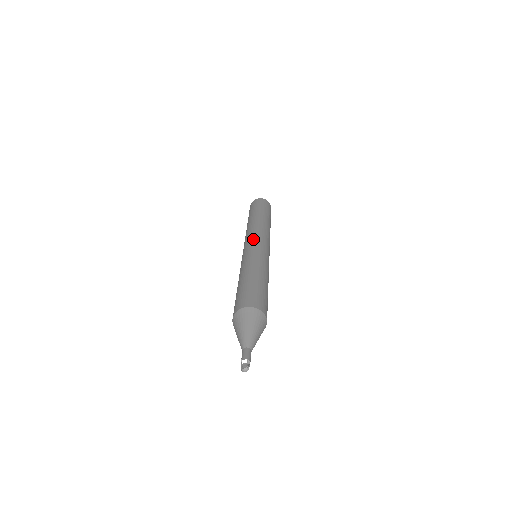
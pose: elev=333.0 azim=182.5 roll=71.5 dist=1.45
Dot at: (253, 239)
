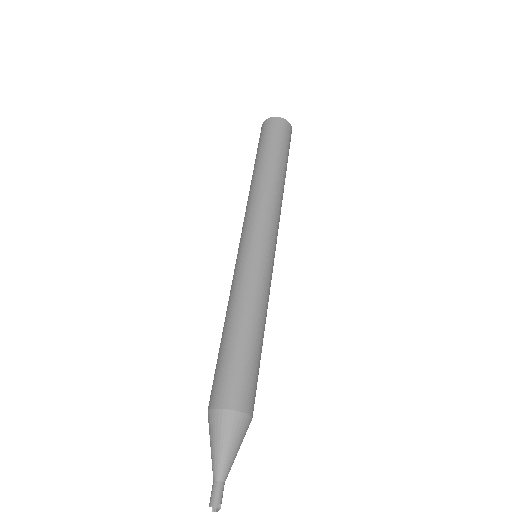
Dot at: (240, 238)
